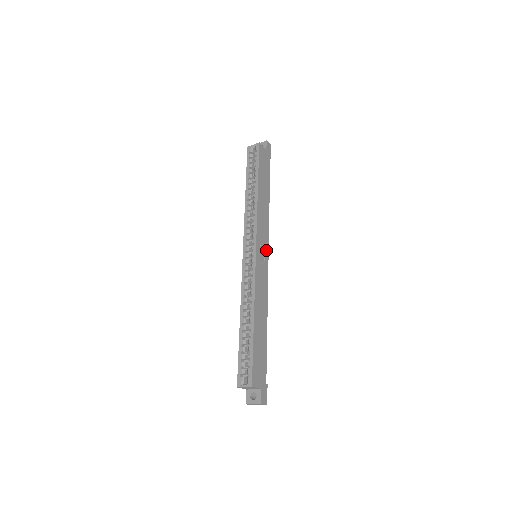
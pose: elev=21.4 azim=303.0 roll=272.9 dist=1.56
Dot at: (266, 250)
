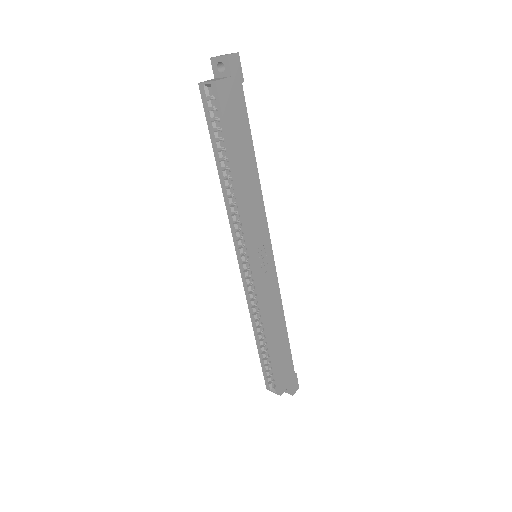
Dot at: (267, 246)
